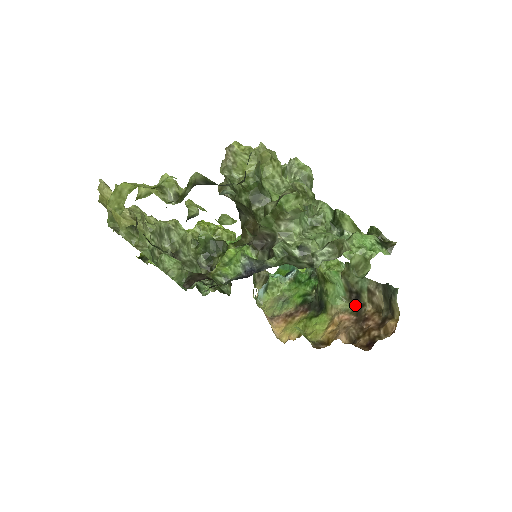
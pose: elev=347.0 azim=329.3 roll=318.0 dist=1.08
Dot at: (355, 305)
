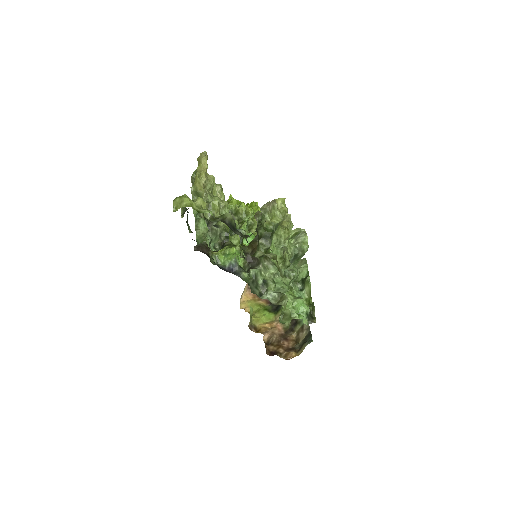
Dot at: (290, 326)
